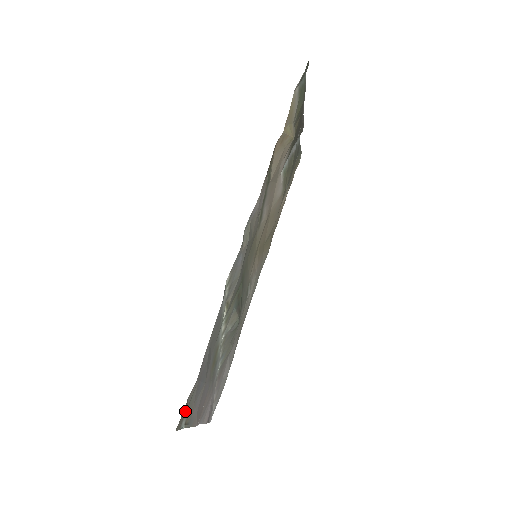
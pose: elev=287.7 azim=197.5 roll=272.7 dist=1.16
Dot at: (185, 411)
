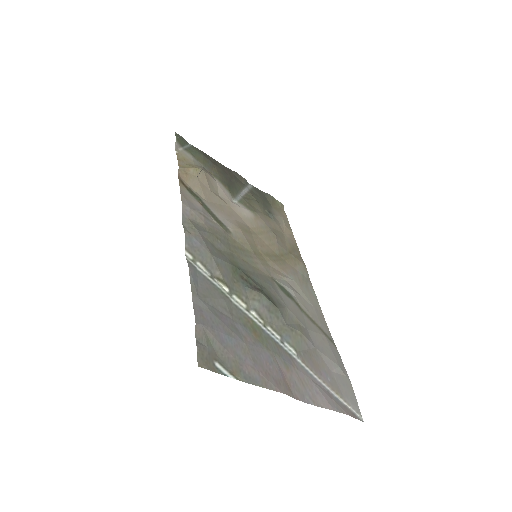
Dot at: (207, 353)
